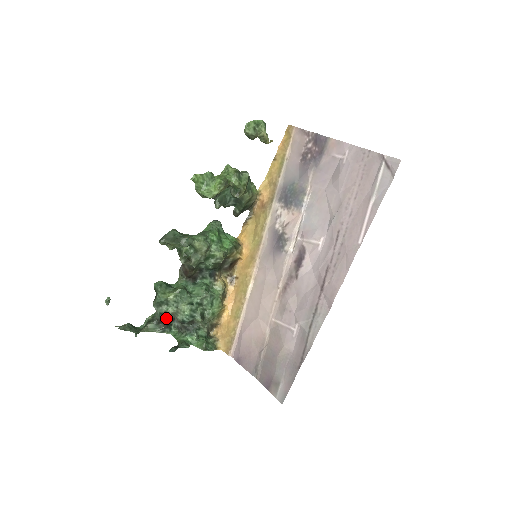
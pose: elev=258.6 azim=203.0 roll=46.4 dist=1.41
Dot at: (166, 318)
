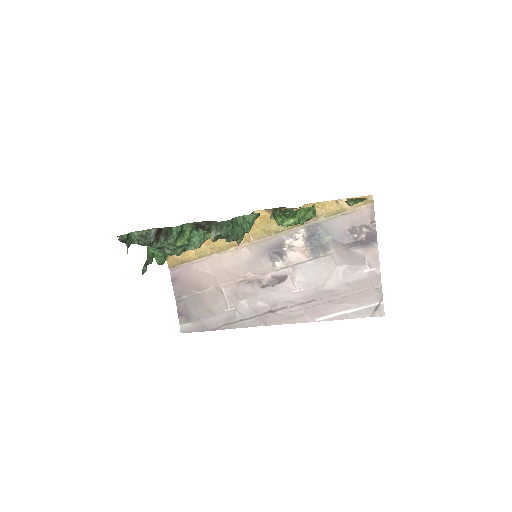
Dot at: occluded
